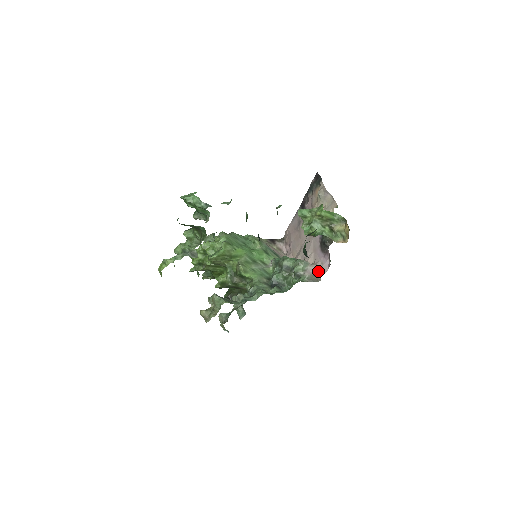
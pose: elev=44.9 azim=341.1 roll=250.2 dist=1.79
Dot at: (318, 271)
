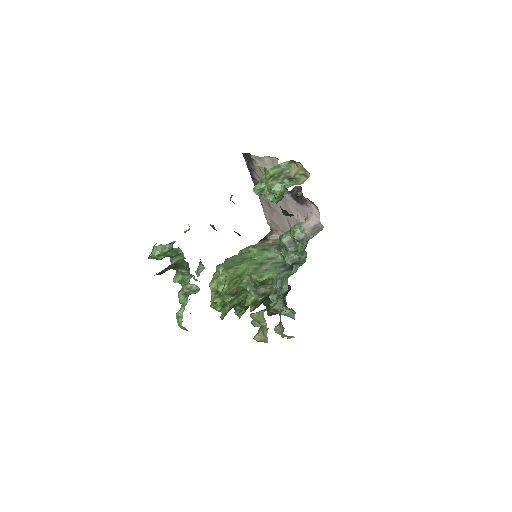
Dot at: (314, 221)
